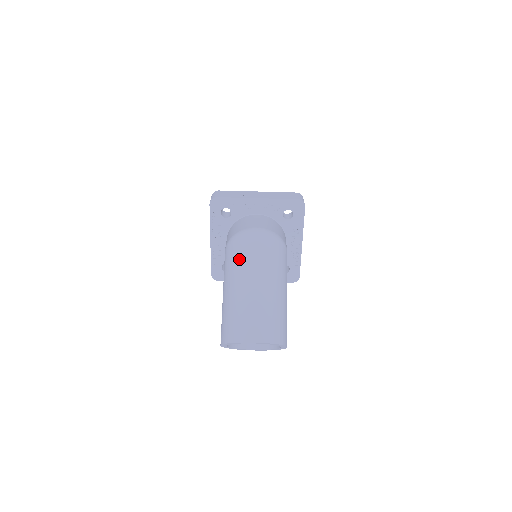
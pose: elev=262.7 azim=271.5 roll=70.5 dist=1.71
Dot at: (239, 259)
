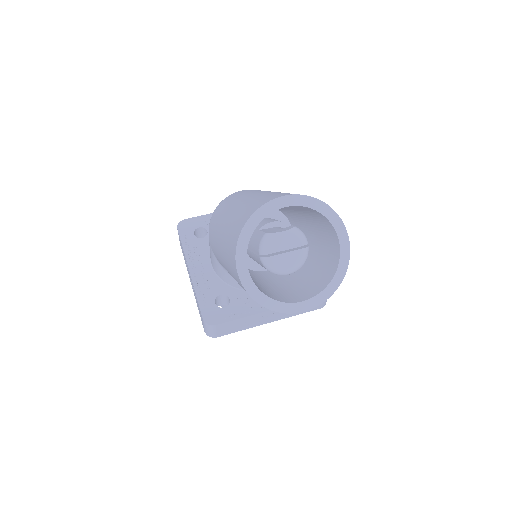
Dot at: (227, 202)
